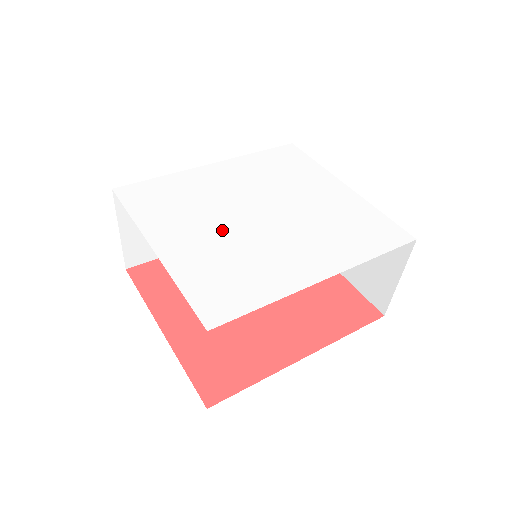
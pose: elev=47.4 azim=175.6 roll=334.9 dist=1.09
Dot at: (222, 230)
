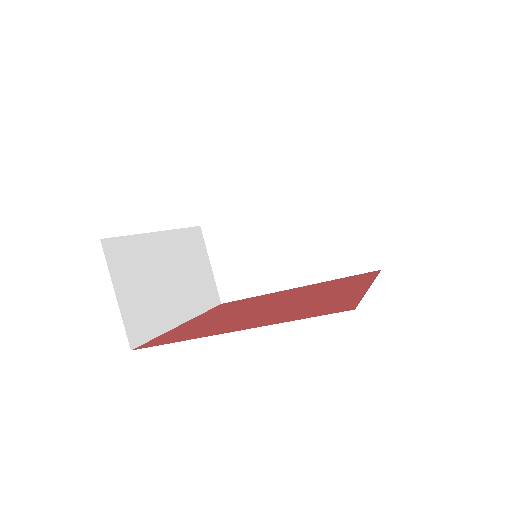
Dot at: occluded
